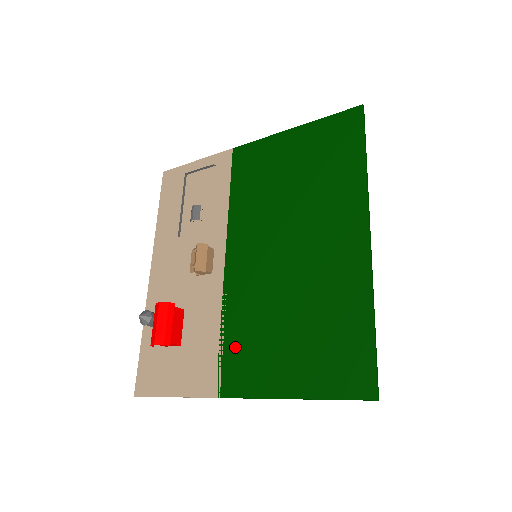
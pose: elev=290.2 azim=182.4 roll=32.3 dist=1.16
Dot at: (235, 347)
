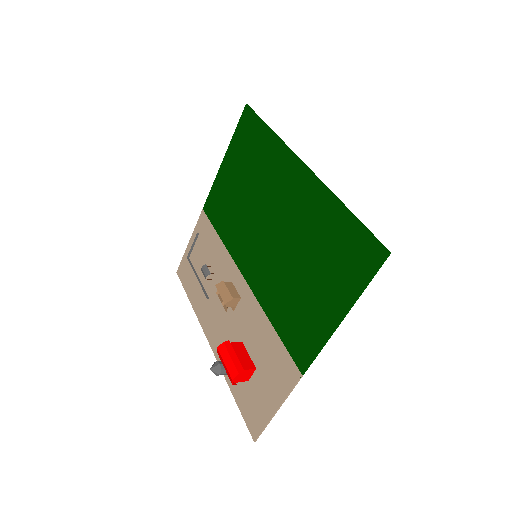
Dot at: (286, 328)
